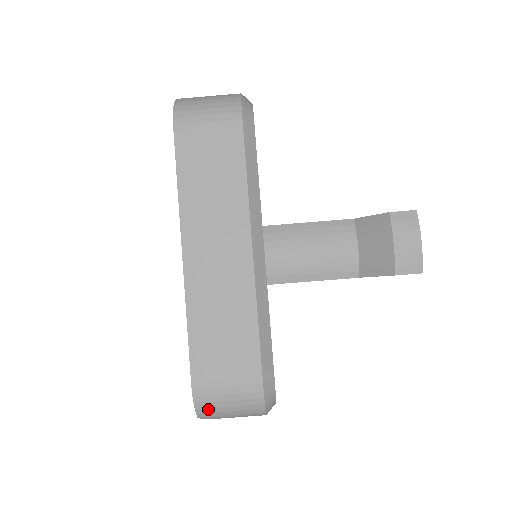
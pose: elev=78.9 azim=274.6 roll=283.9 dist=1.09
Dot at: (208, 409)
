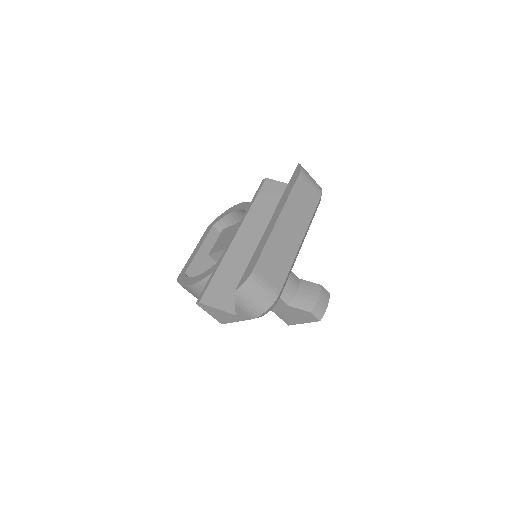
Dot at: (248, 288)
